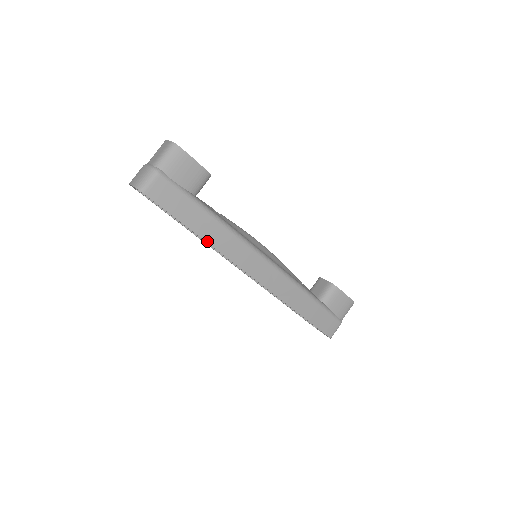
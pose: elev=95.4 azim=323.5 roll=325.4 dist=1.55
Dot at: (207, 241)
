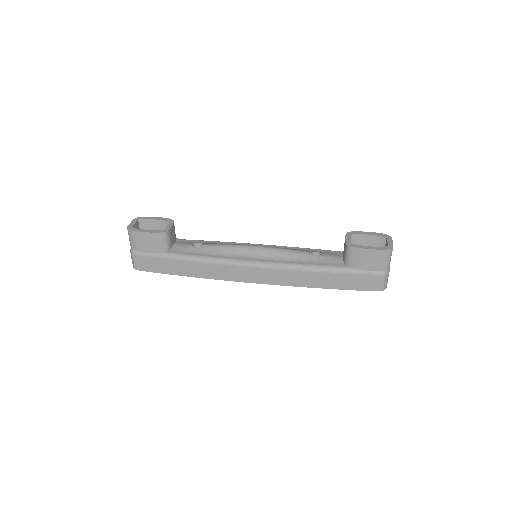
Dot at: (196, 276)
